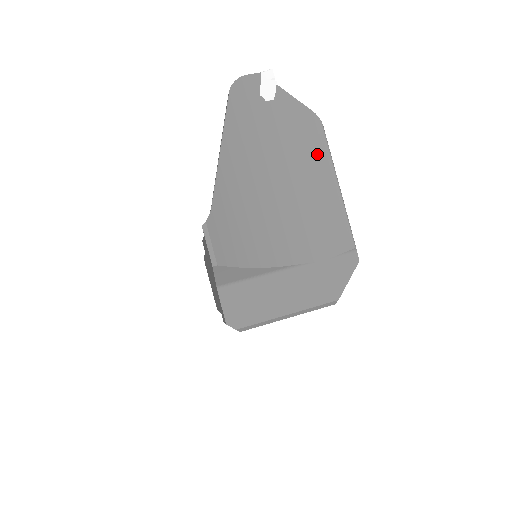
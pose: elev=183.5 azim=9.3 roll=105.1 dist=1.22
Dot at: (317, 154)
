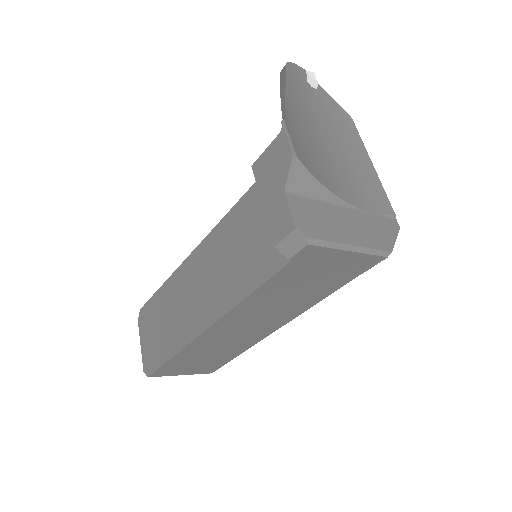
Dot at: (353, 138)
